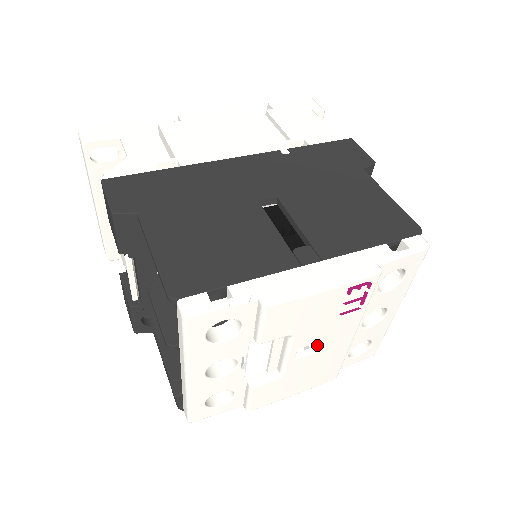
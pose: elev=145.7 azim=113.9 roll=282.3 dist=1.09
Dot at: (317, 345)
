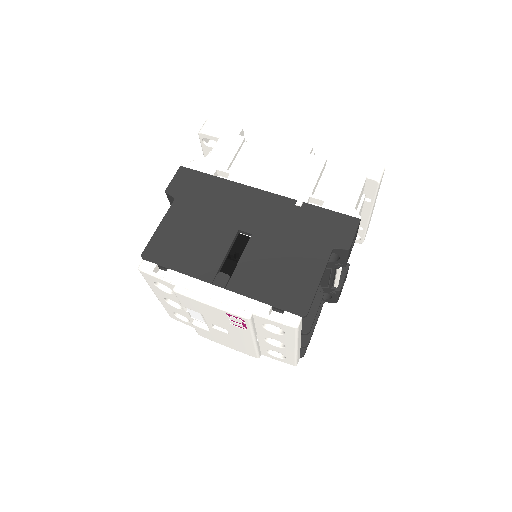
Dot at: occluded
